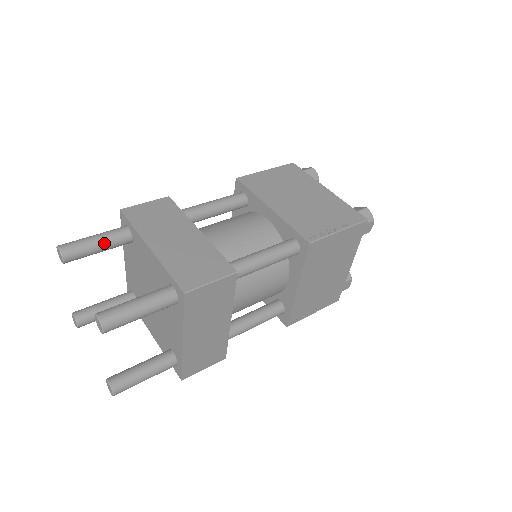
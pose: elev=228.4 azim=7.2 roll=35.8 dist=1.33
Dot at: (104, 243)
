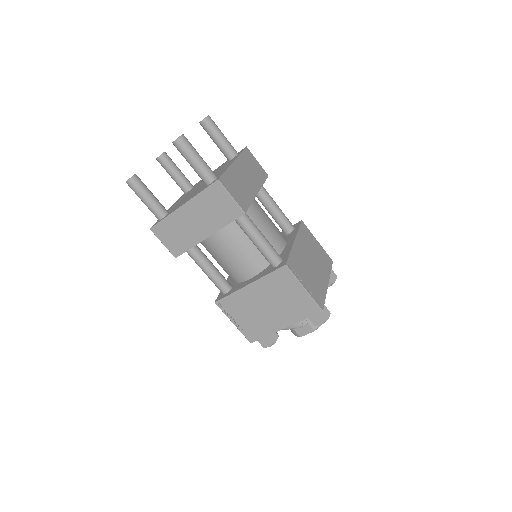
Dot at: (222, 141)
